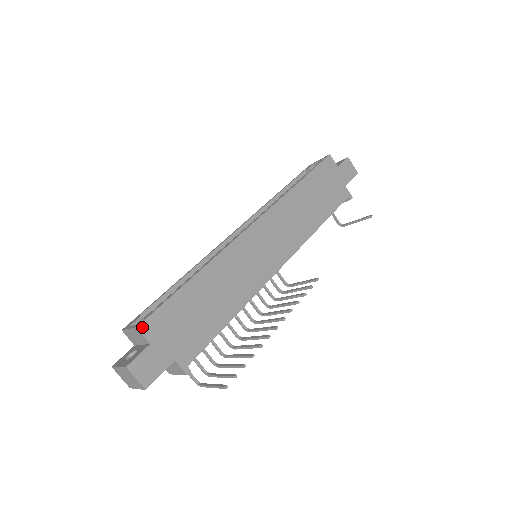
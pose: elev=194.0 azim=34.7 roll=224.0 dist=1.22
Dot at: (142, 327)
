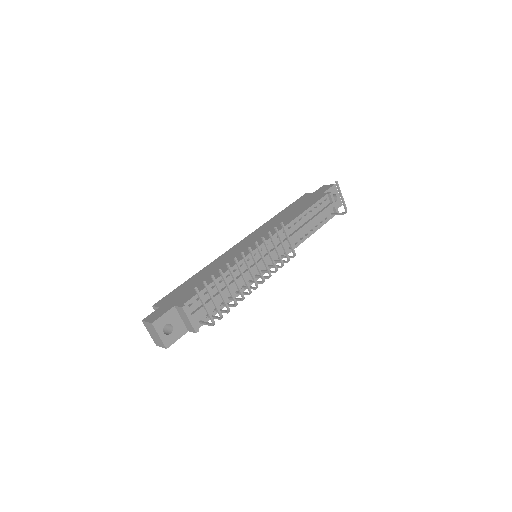
Dot at: (156, 304)
